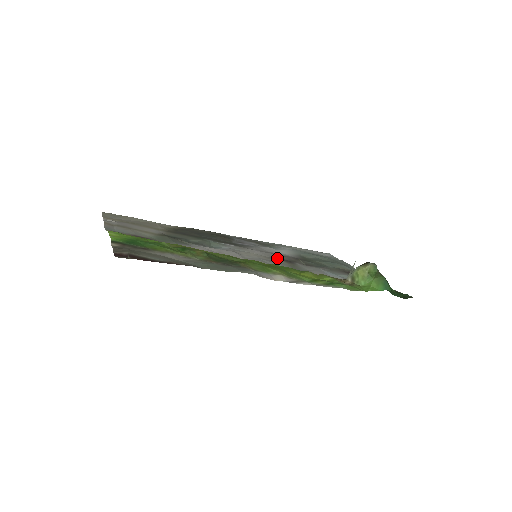
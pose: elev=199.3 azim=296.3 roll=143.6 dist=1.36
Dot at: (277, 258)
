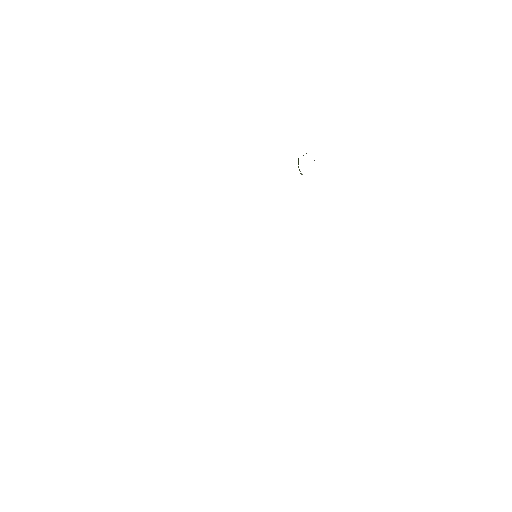
Dot at: occluded
